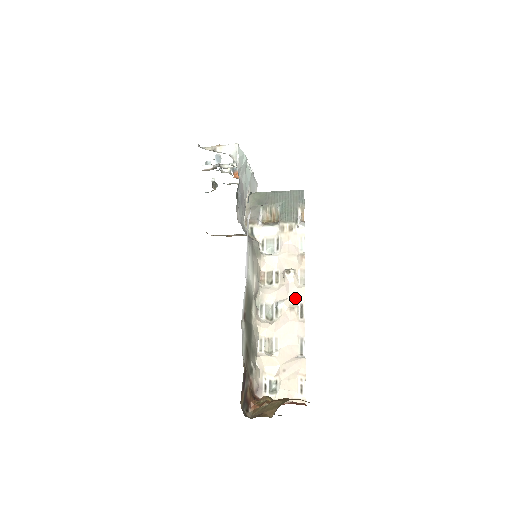
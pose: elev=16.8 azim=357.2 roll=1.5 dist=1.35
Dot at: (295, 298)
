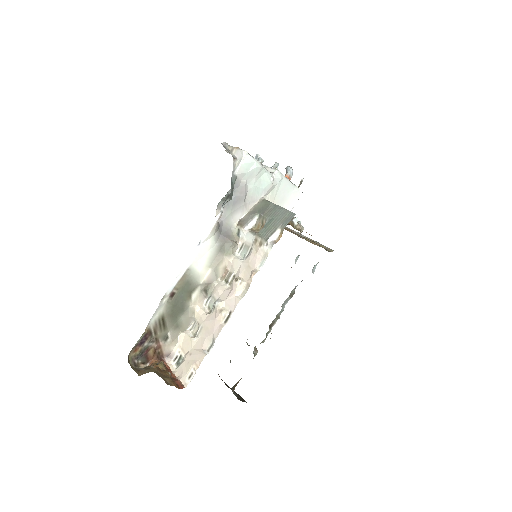
Dot at: (229, 304)
